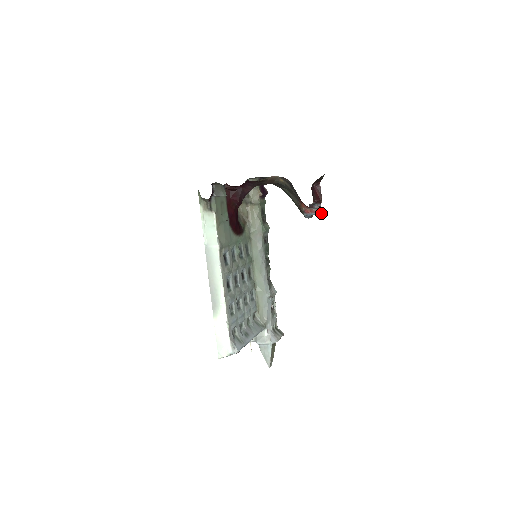
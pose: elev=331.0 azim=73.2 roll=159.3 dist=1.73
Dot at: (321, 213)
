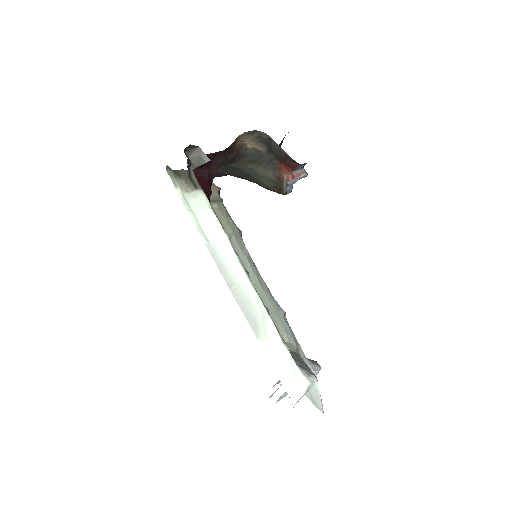
Dot at: (307, 174)
